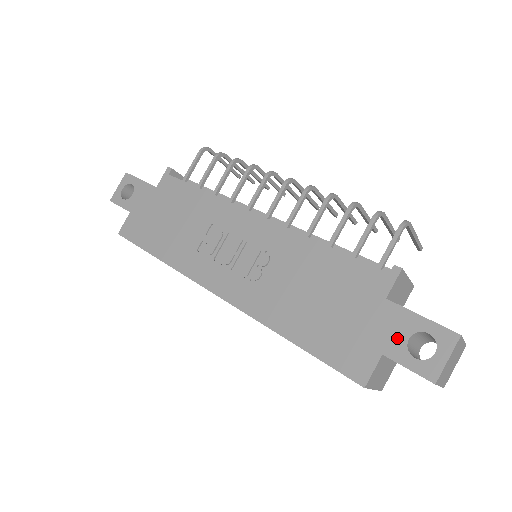
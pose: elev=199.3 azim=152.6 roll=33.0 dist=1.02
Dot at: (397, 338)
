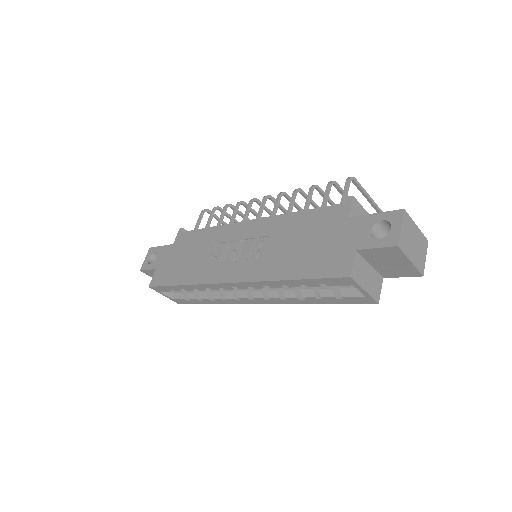
Dot at: (363, 235)
